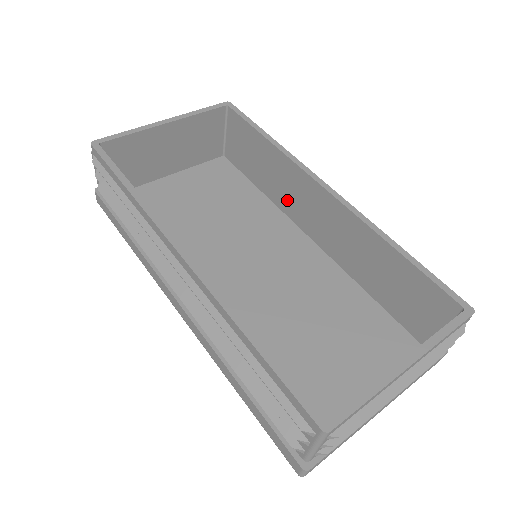
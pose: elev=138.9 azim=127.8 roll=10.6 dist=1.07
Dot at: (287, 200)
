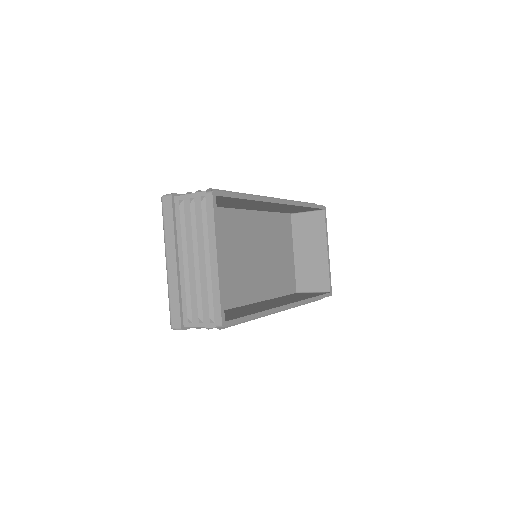
Dot at: (238, 206)
